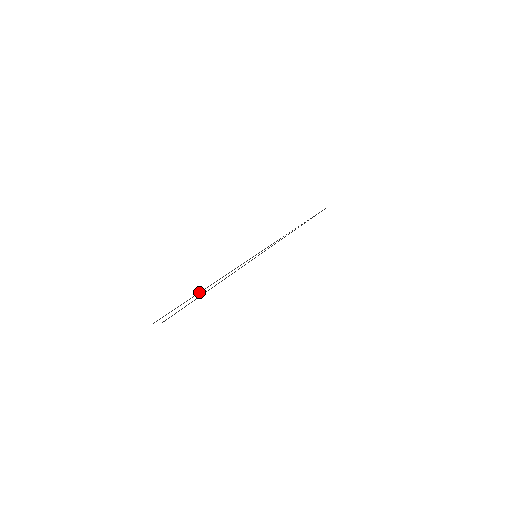
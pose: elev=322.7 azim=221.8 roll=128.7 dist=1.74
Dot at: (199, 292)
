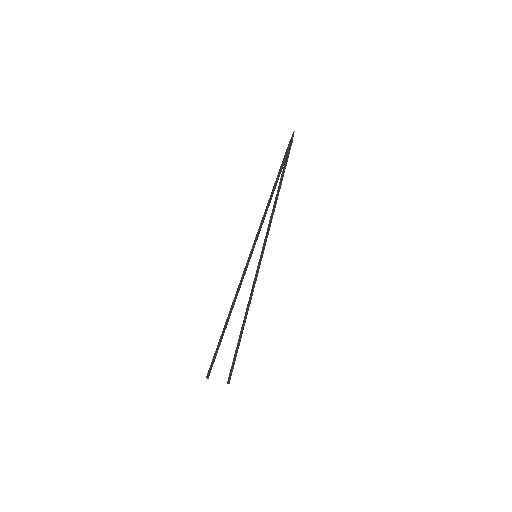
Dot at: (225, 324)
